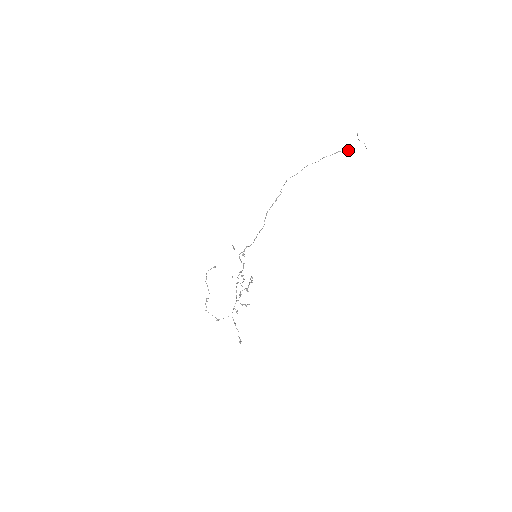
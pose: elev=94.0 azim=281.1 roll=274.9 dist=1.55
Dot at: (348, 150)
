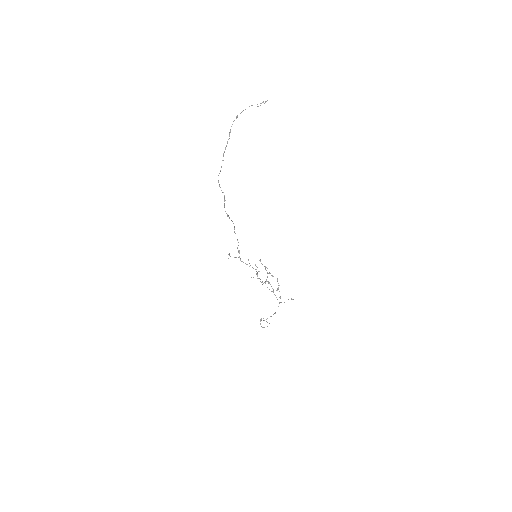
Dot at: occluded
